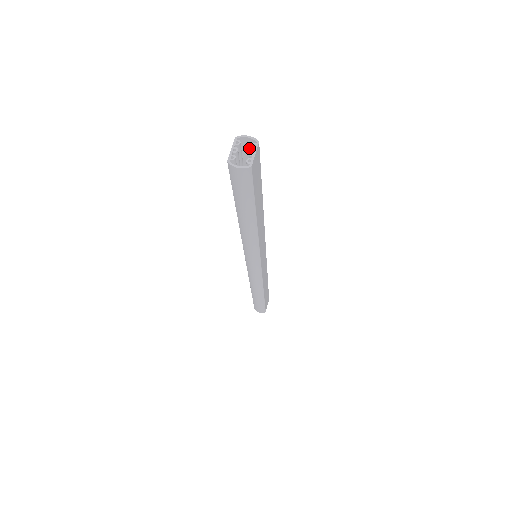
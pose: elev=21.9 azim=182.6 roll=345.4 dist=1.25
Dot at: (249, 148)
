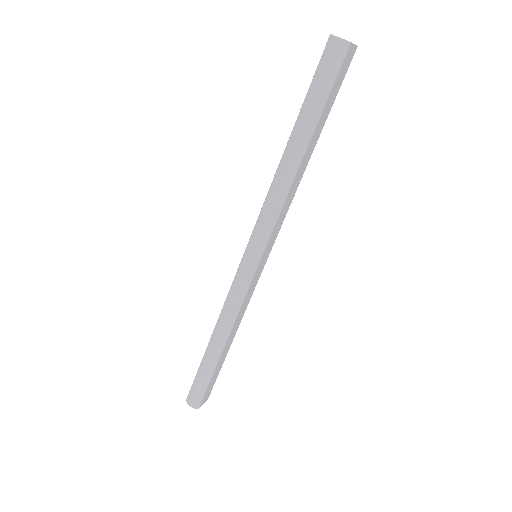
Dot at: occluded
